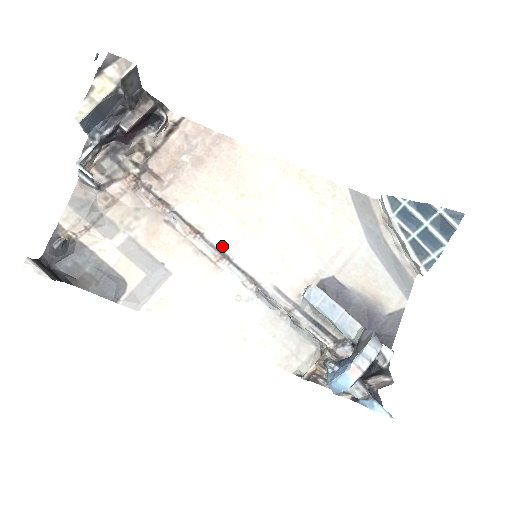
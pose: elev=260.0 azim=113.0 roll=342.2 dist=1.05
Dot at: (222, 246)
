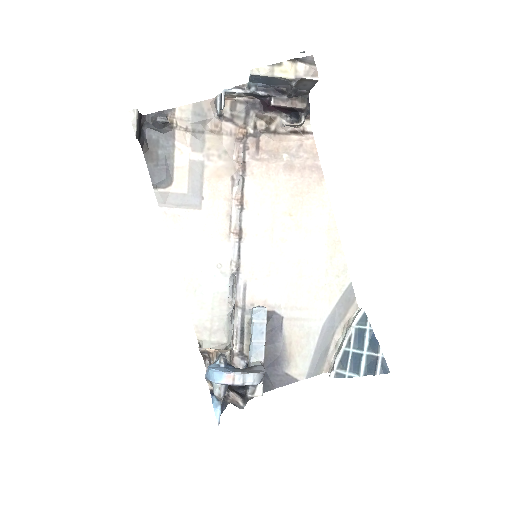
Dot at: (245, 228)
